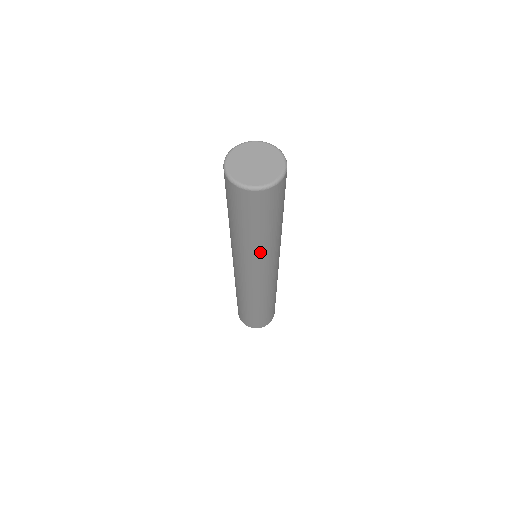
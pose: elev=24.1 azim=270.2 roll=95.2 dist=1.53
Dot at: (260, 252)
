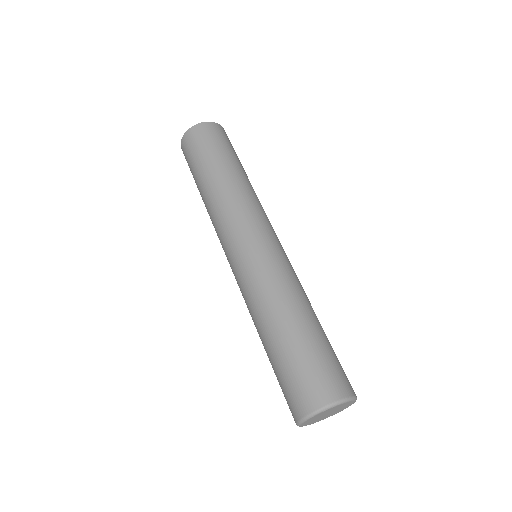
Dot at: occluded
